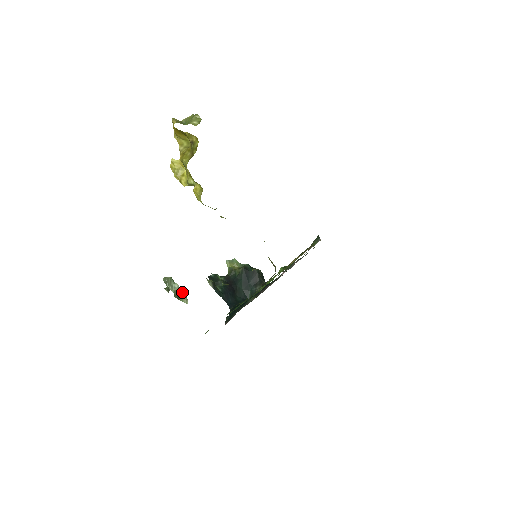
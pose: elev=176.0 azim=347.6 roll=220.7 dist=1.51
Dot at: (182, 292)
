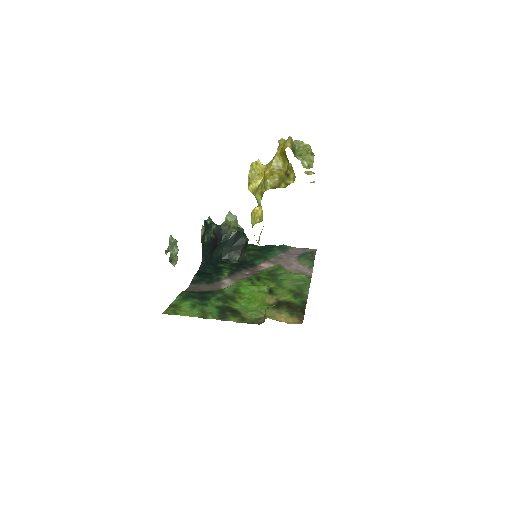
Dot at: (177, 258)
